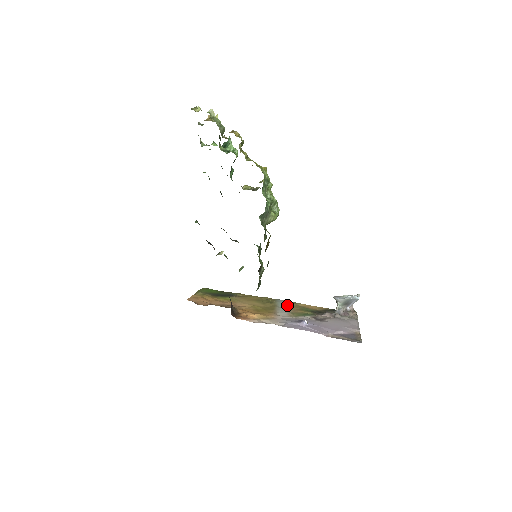
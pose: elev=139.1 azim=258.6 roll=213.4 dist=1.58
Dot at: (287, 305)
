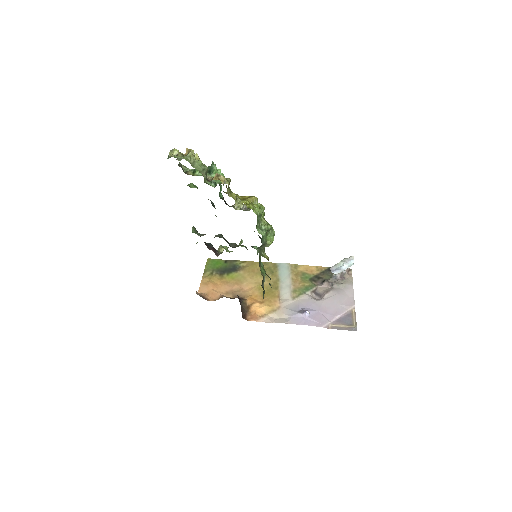
Dot at: (288, 275)
